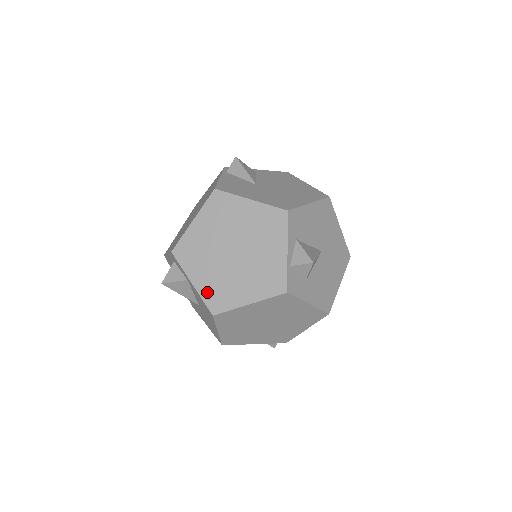
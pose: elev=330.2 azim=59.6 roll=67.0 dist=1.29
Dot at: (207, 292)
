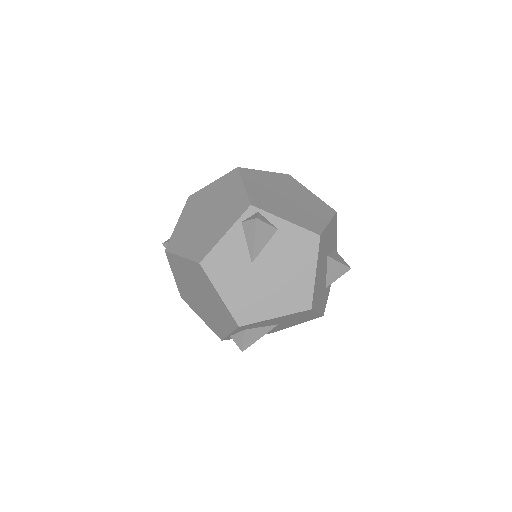
Dot at: (180, 288)
